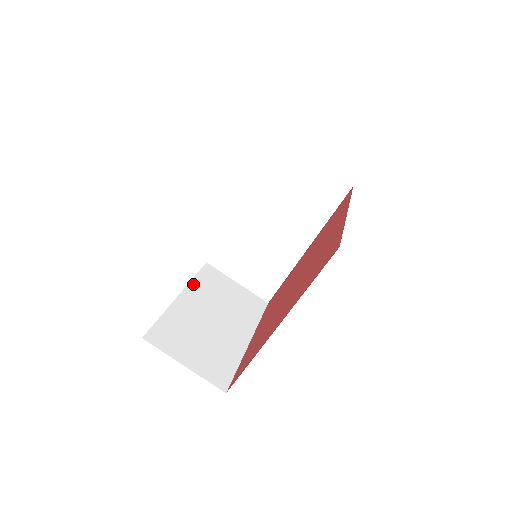
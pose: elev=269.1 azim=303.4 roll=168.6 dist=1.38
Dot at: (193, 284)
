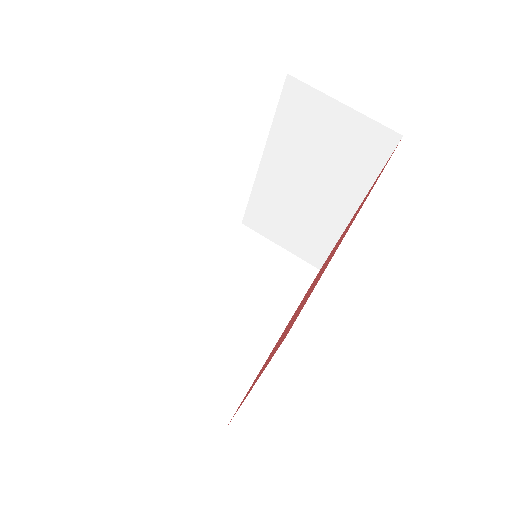
Dot at: occluded
